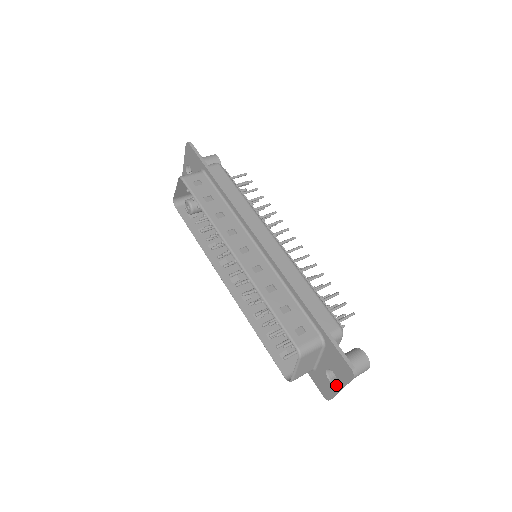
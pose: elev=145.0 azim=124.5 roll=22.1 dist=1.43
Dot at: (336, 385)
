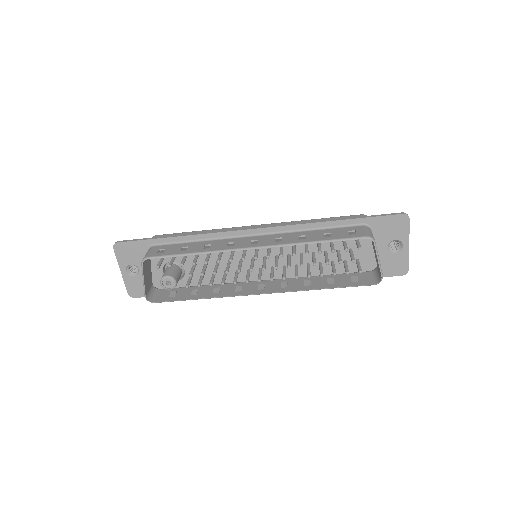
Dot at: (403, 247)
